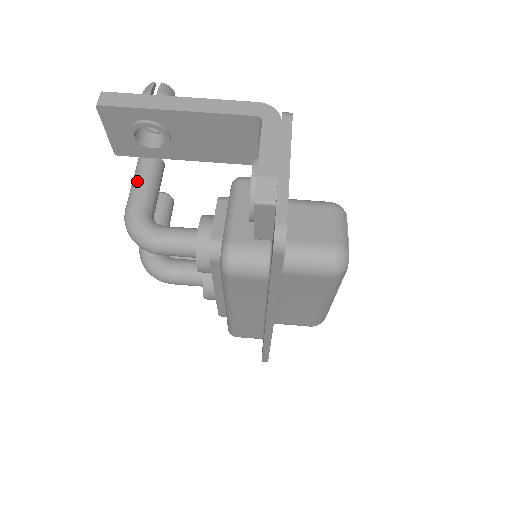
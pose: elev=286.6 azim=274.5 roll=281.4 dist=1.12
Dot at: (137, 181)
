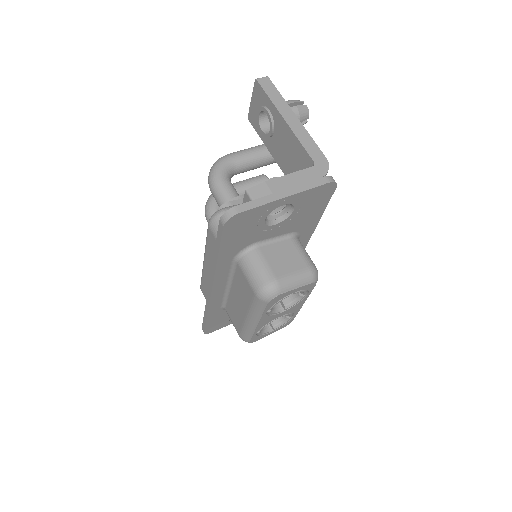
Dot at: (251, 149)
